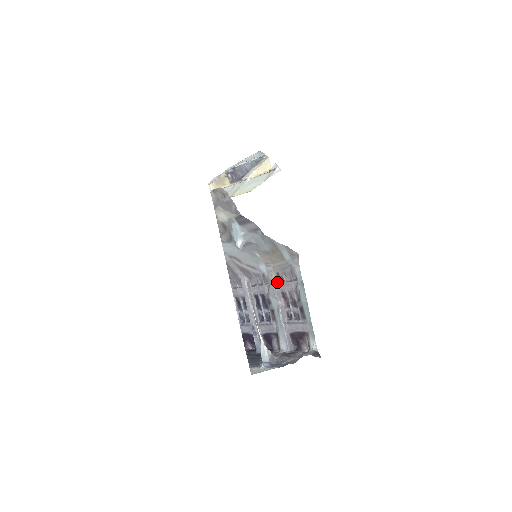
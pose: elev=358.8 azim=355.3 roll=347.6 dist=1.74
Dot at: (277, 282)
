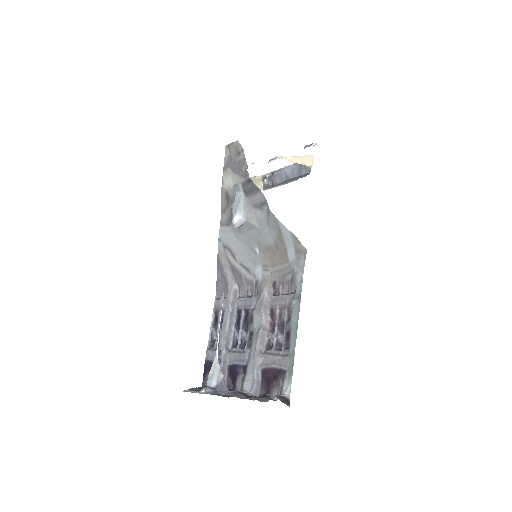
Dot at: (270, 294)
